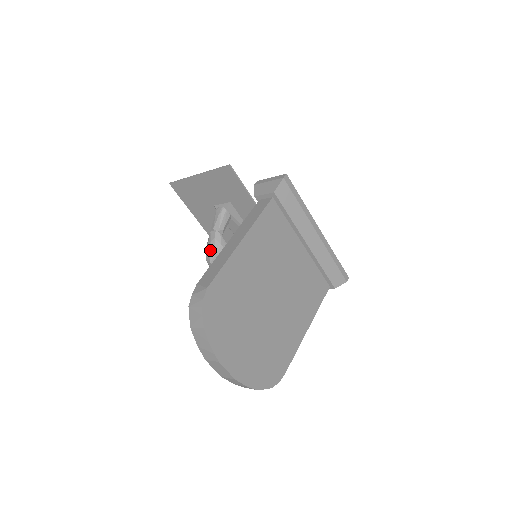
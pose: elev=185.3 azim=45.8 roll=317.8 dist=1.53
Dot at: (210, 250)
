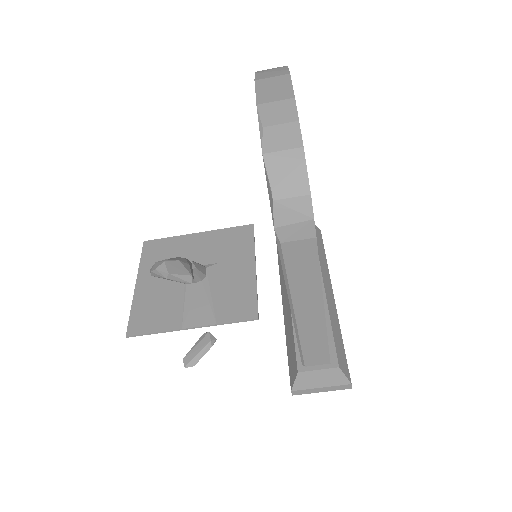
Dot at: (172, 258)
